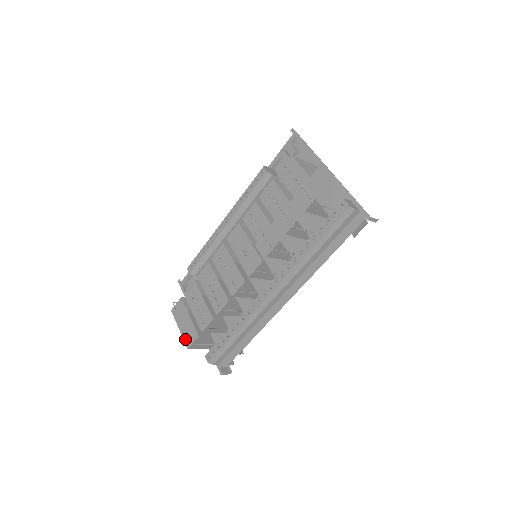
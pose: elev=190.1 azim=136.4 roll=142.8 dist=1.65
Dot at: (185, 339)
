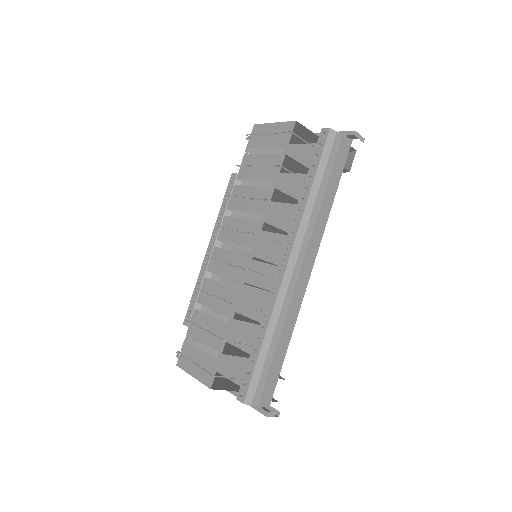
Dot at: (203, 380)
